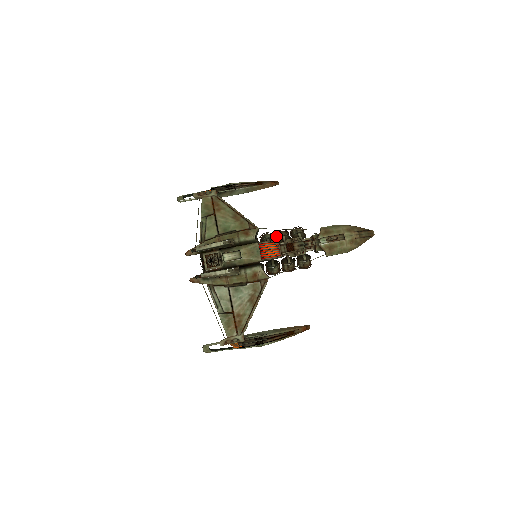
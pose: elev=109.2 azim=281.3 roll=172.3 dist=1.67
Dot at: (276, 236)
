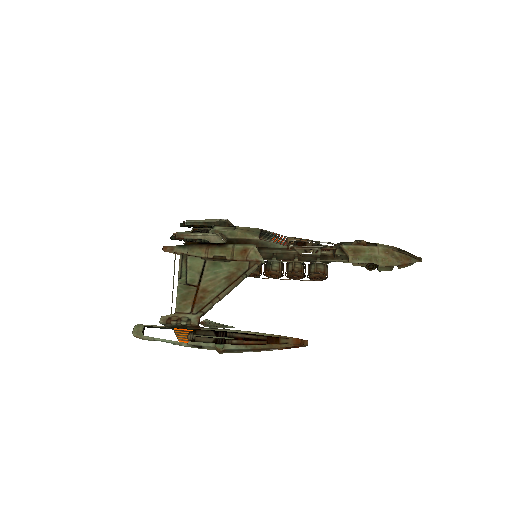
Dot at: occluded
